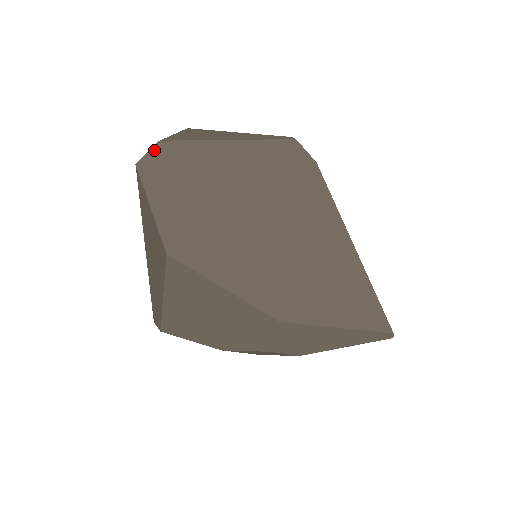
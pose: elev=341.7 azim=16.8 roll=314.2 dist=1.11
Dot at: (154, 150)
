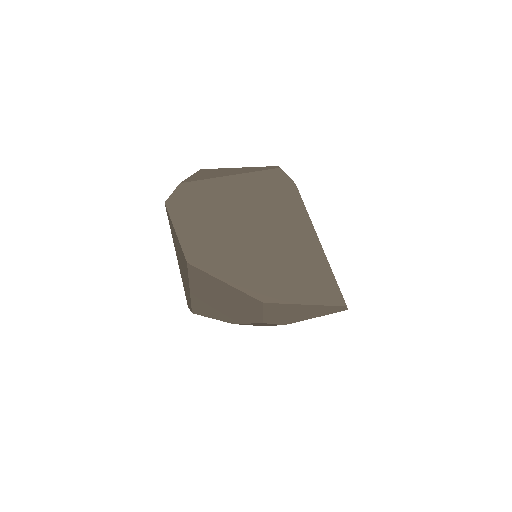
Dot at: (177, 191)
